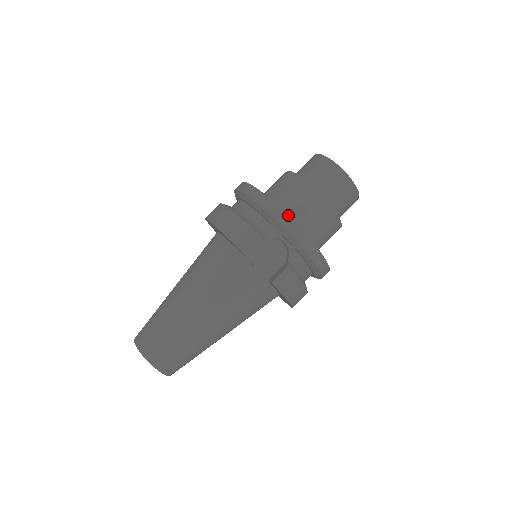
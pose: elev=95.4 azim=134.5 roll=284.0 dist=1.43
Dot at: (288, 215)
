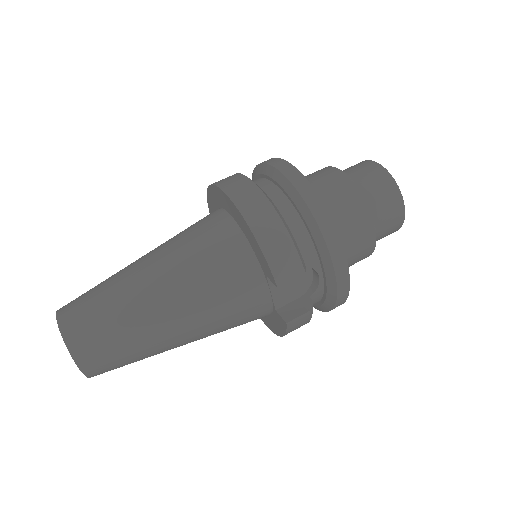
Dot at: occluded
